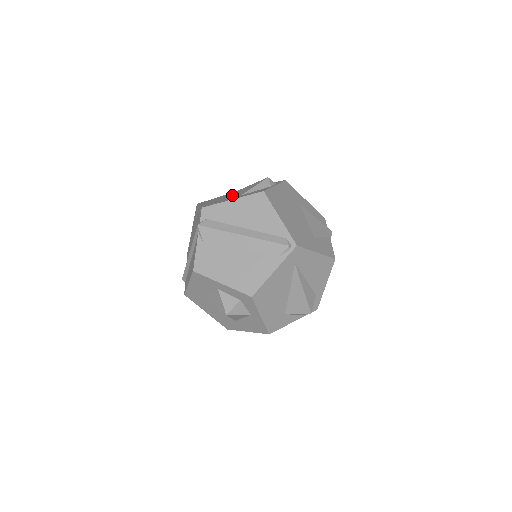
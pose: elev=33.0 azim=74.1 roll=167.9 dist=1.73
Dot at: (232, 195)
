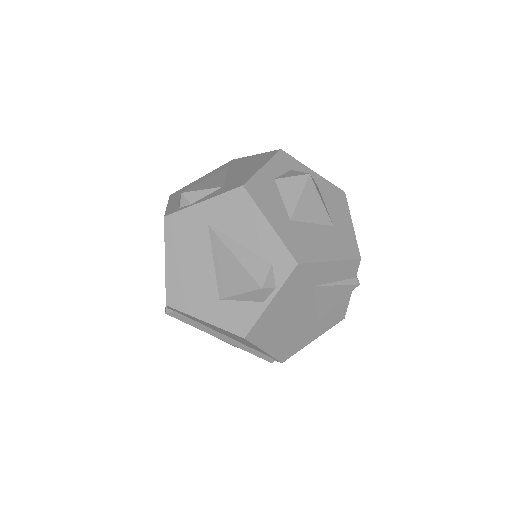
Dot at: (212, 257)
